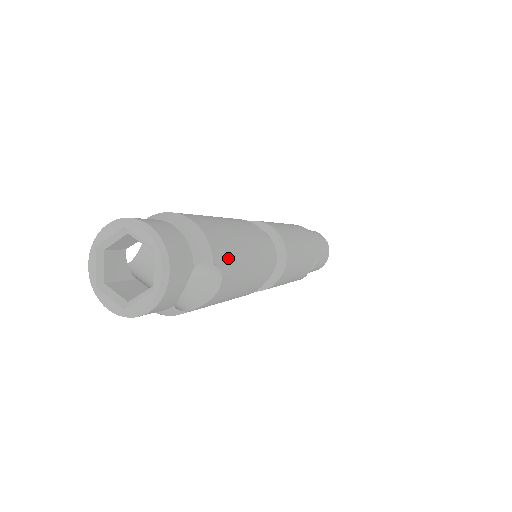
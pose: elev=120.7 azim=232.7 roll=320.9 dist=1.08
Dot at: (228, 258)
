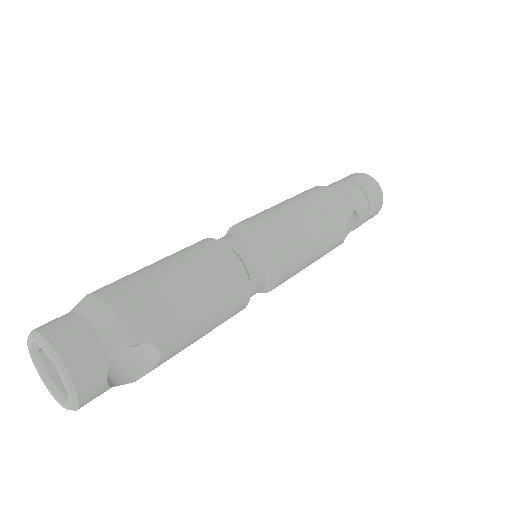
Dot at: (160, 325)
